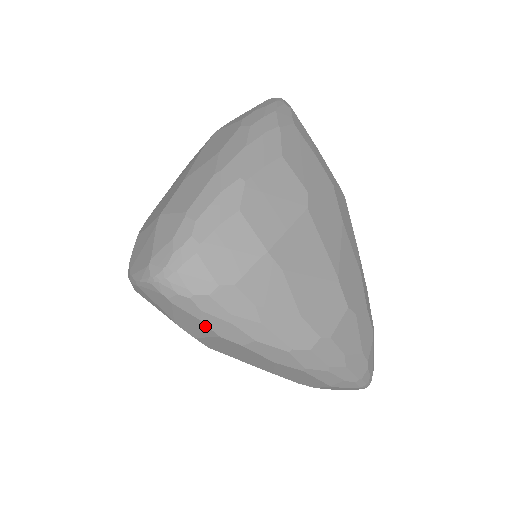
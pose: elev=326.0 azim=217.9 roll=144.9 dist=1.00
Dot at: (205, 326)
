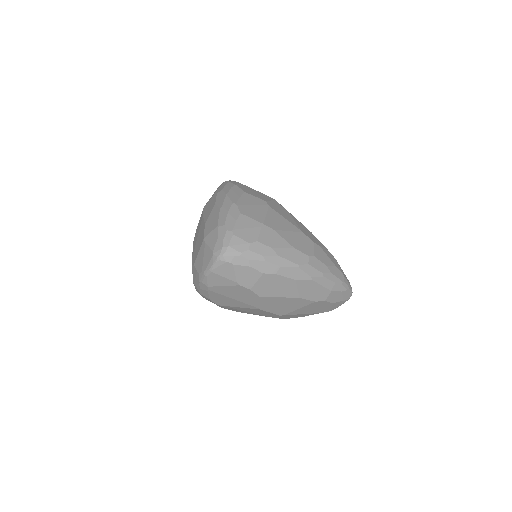
Dot at: (254, 270)
